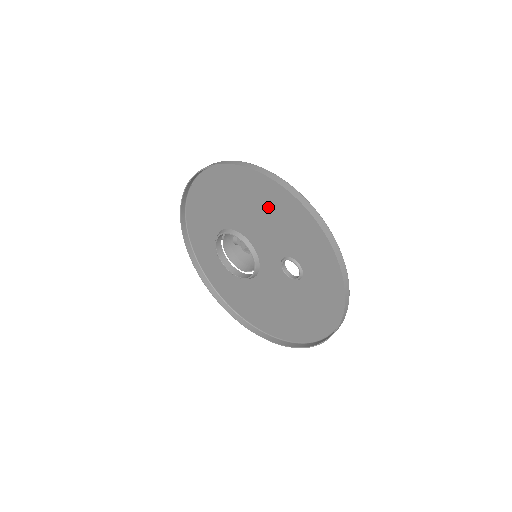
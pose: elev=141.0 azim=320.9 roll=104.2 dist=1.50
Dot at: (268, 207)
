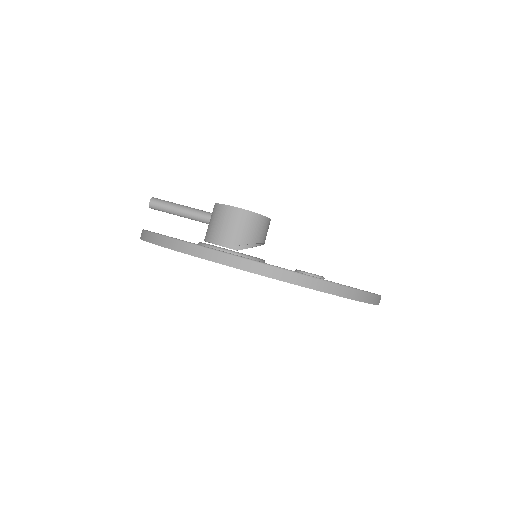
Dot at: occluded
